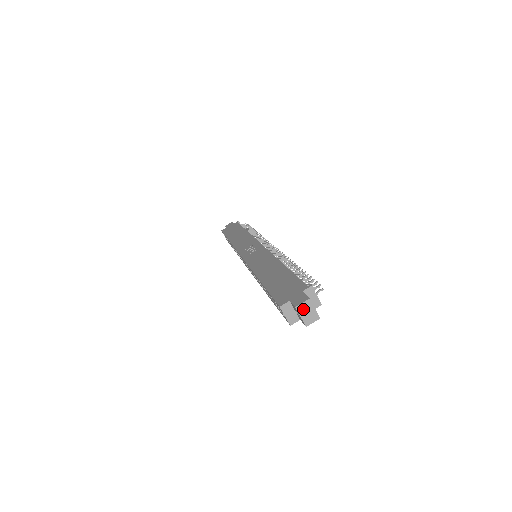
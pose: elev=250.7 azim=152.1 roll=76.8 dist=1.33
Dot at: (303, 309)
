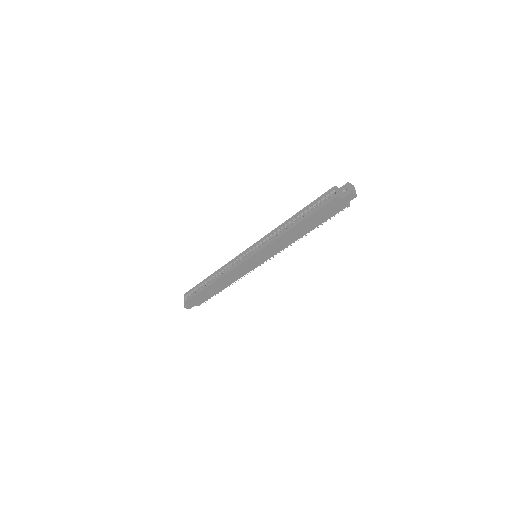
Dot at: (351, 186)
